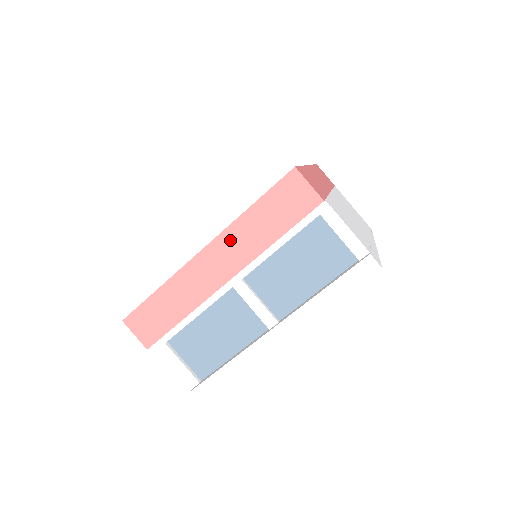
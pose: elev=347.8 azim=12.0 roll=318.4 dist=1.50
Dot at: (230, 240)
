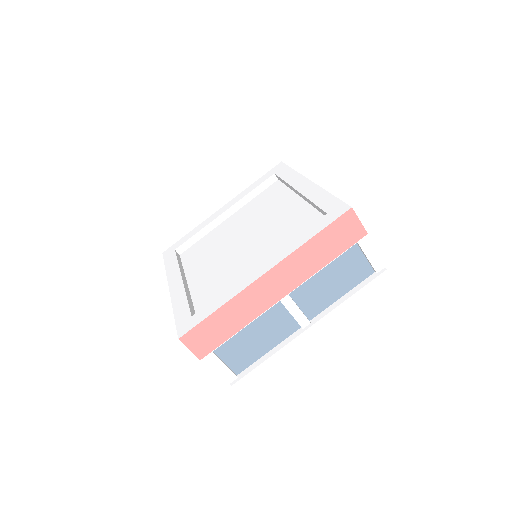
Dot at: (290, 265)
